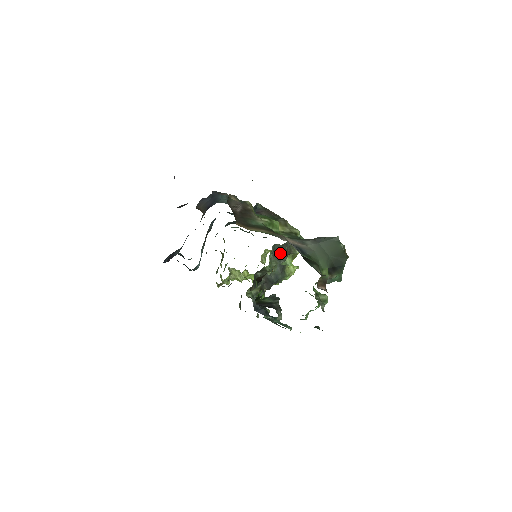
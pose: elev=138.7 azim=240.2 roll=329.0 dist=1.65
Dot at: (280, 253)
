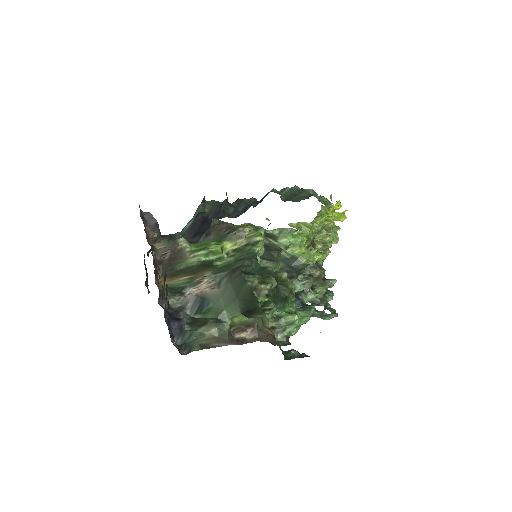
Dot at: (266, 255)
